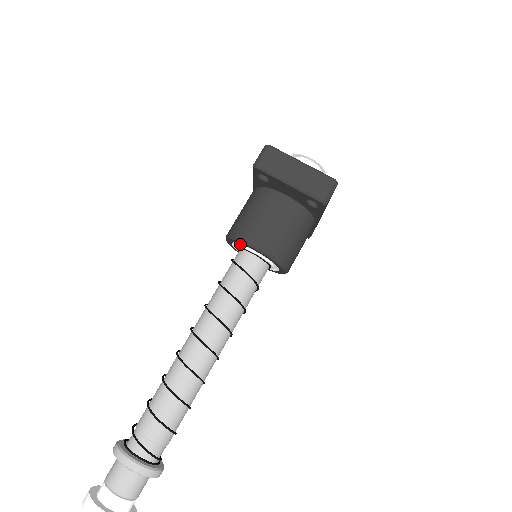
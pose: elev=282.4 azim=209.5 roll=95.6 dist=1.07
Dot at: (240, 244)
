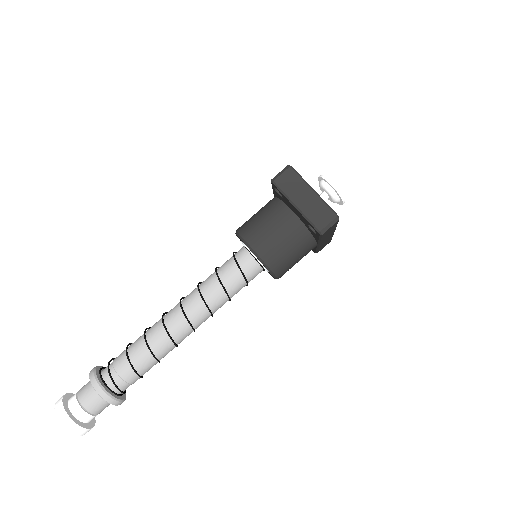
Dot at: occluded
